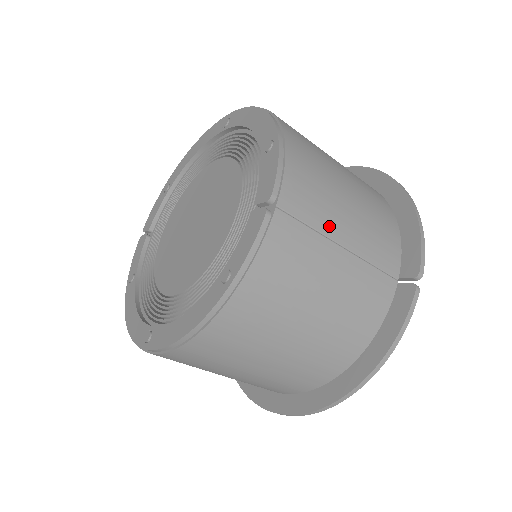
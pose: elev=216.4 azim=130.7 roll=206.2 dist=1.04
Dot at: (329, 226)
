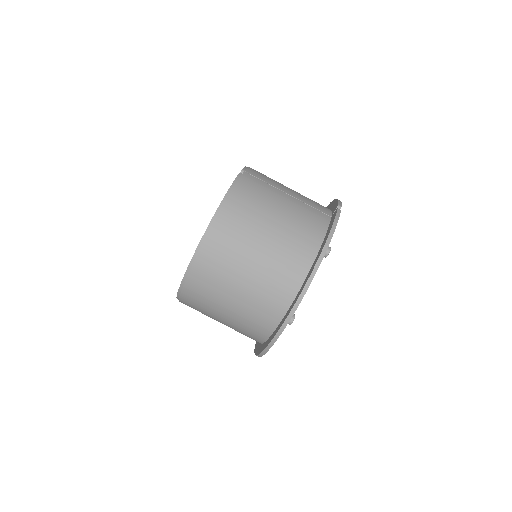
Dot at: (277, 186)
